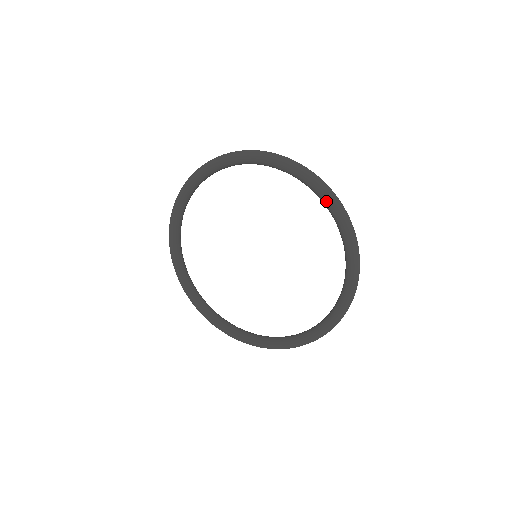
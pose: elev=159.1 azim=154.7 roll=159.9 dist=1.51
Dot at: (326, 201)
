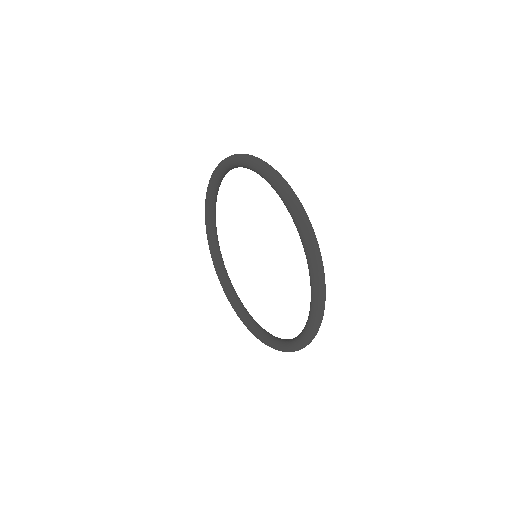
Dot at: (300, 235)
